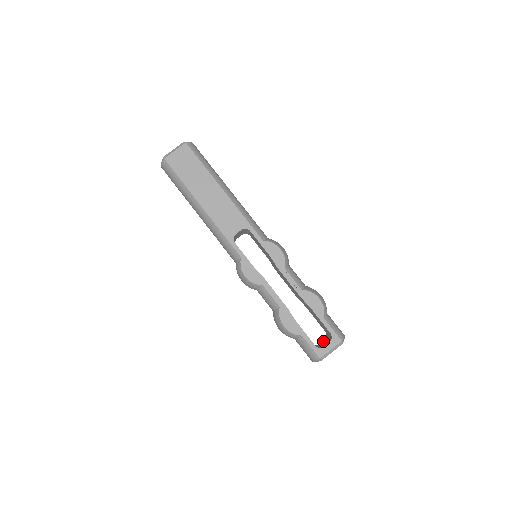
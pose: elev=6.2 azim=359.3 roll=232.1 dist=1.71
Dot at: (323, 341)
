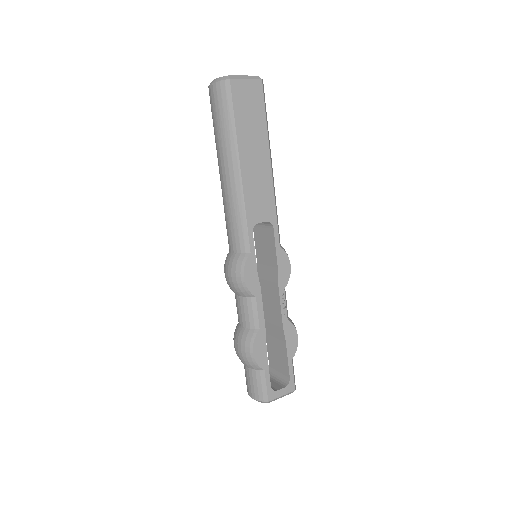
Dot at: occluded
